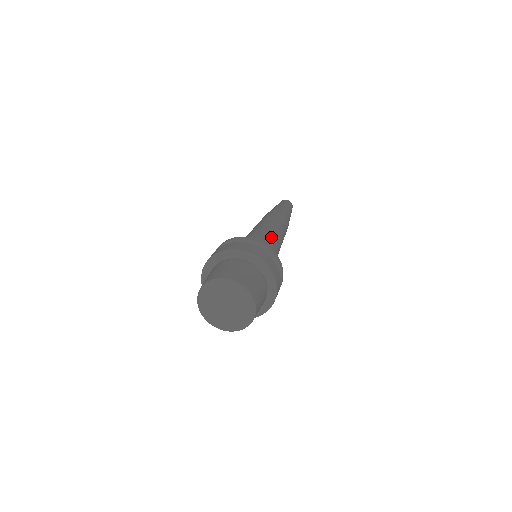
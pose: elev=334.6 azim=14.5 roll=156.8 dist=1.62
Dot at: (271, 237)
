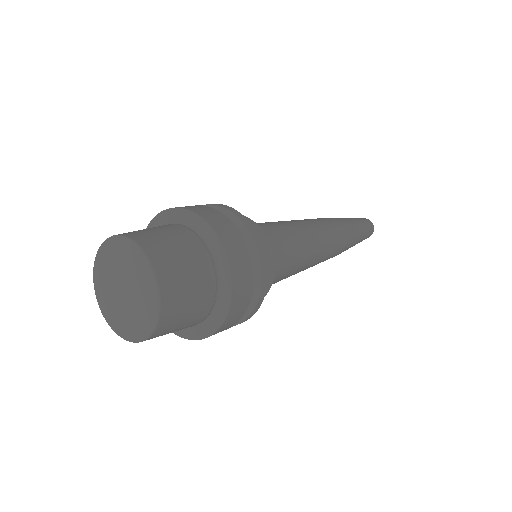
Dot at: occluded
